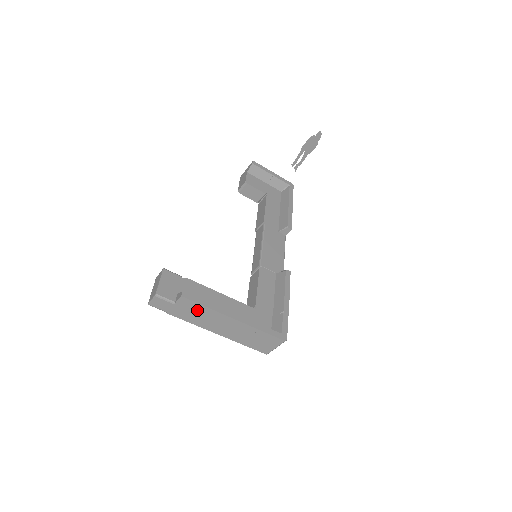
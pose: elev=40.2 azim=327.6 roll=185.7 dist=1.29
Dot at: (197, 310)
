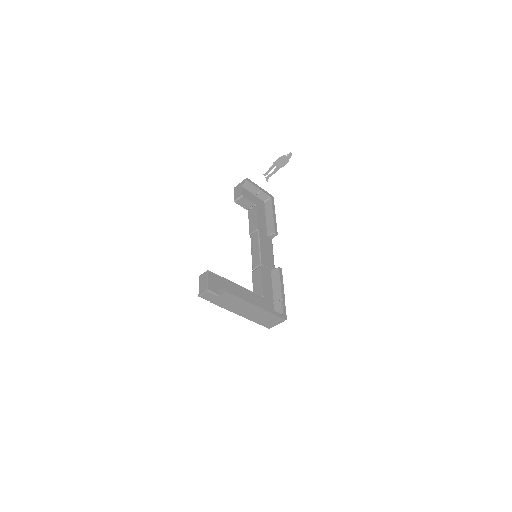
Dot at: (233, 300)
